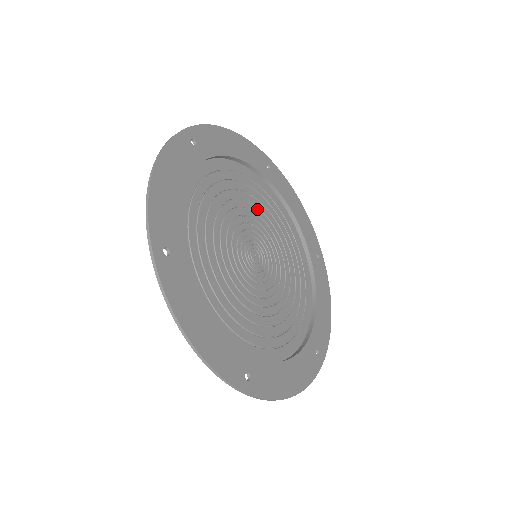
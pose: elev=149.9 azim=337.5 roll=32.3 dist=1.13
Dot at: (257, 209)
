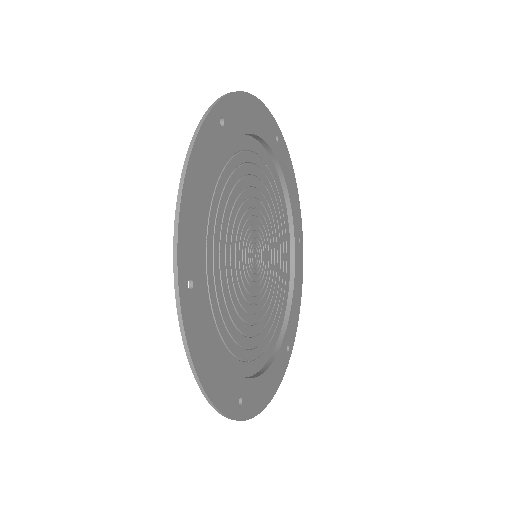
Dot at: (262, 195)
